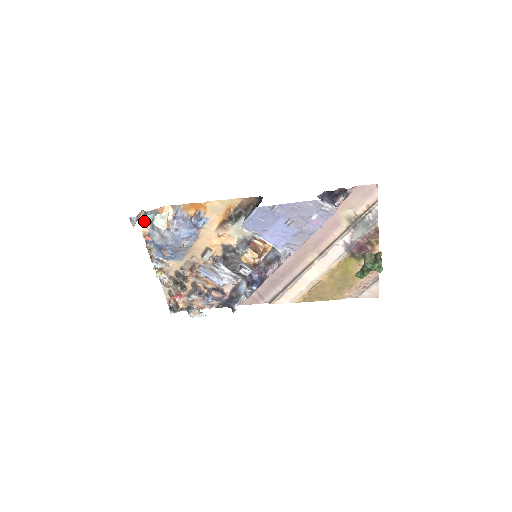
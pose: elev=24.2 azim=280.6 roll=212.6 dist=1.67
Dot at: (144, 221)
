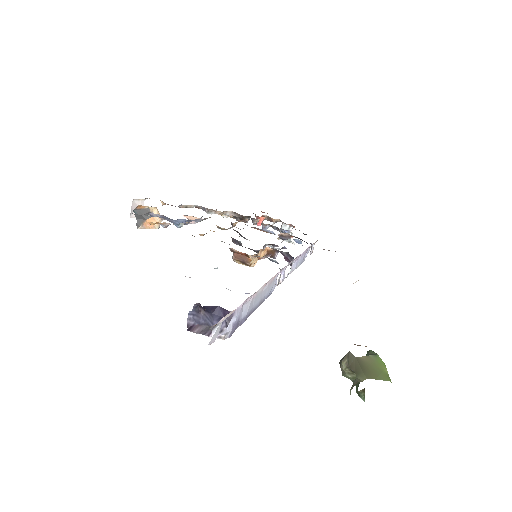
Dot at: occluded
